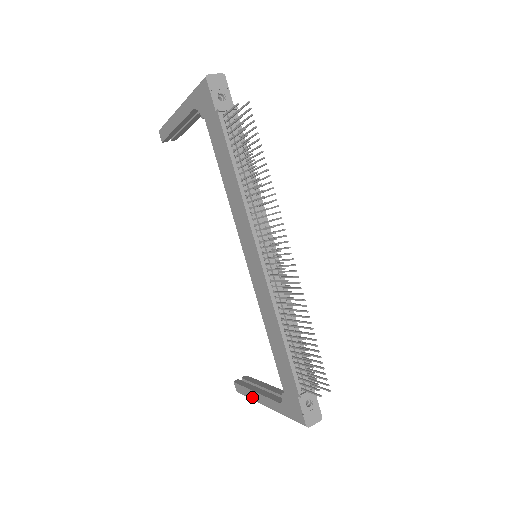
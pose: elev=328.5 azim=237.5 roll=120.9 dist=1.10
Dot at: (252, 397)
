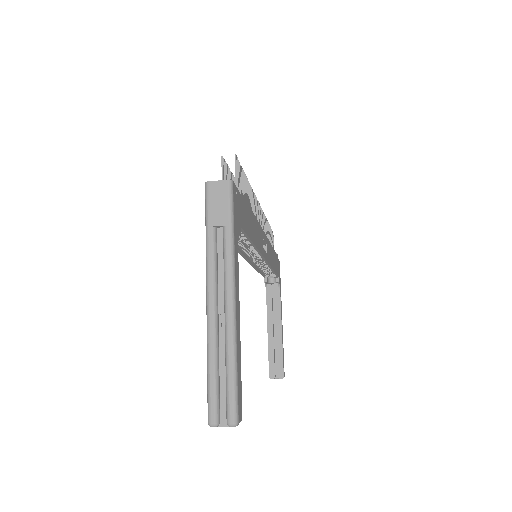
Dot at: (208, 347)
